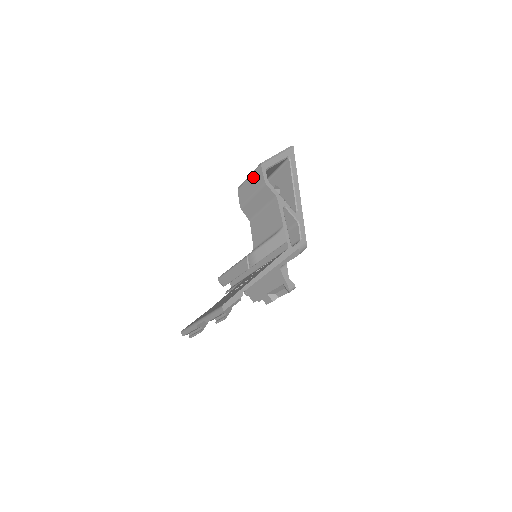
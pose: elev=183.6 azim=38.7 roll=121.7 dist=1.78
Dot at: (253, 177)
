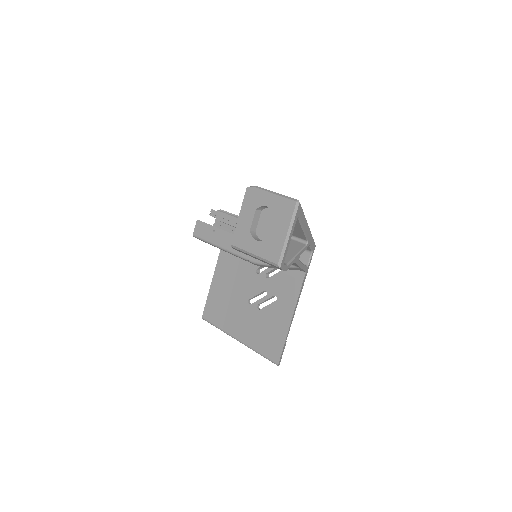
Dot at: (263, 261)
